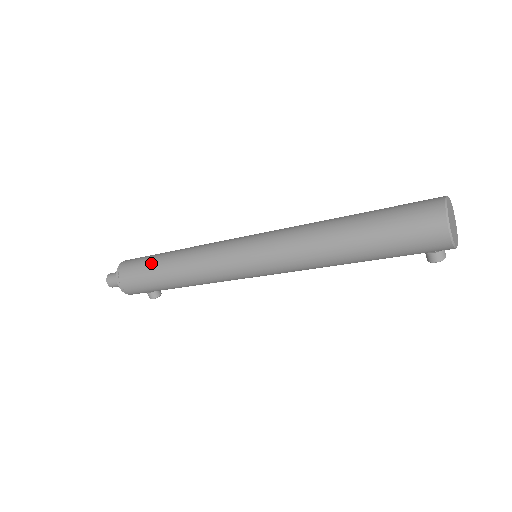
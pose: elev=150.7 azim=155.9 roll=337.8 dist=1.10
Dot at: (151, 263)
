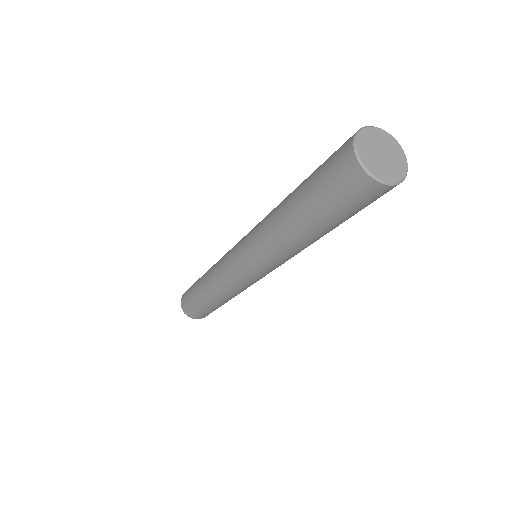
Dot at: (199, 303)
